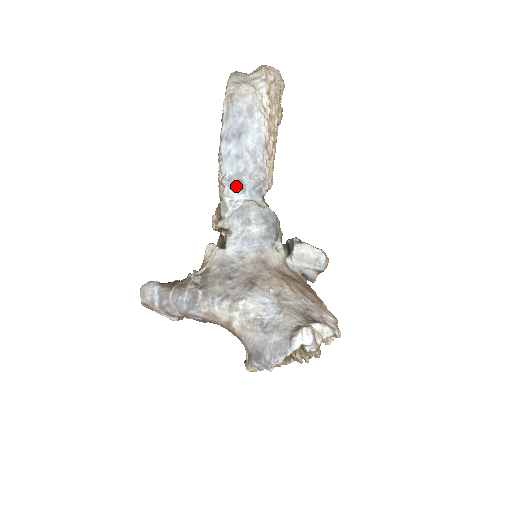
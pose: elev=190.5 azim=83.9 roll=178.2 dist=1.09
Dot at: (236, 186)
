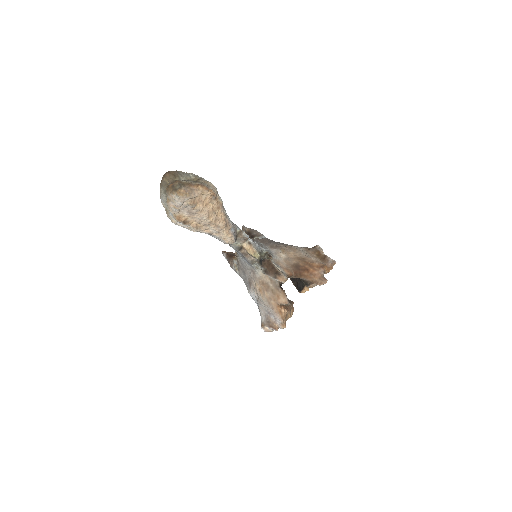
Dot at: occluded
